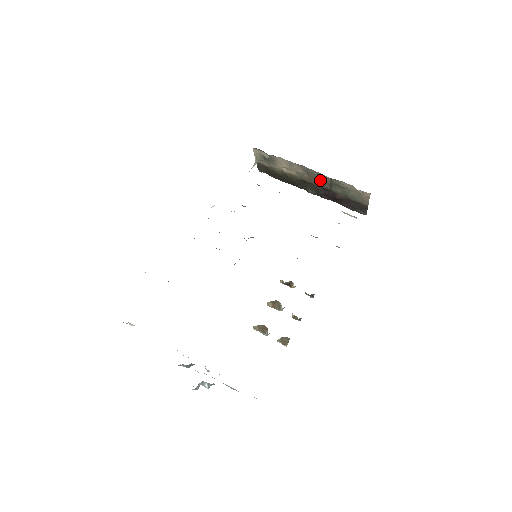
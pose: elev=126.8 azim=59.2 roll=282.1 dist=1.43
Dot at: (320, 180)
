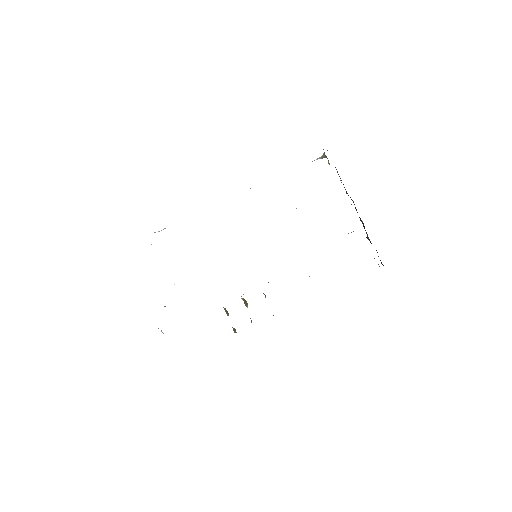
Dot at: occluded
